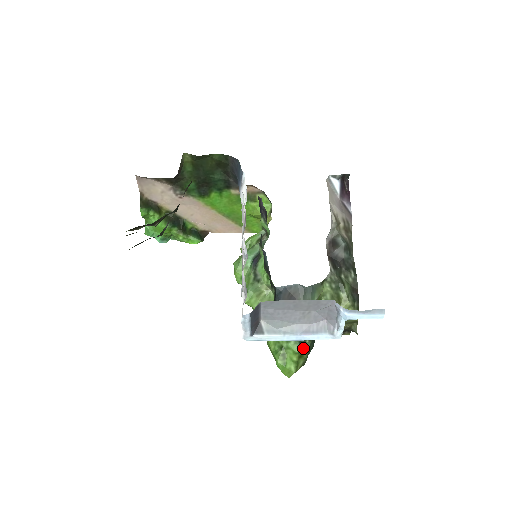
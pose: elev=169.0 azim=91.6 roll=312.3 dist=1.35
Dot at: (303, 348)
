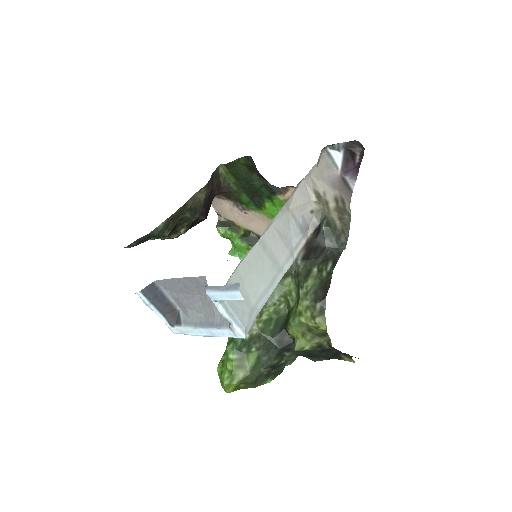
Dot at: (246, 357)
